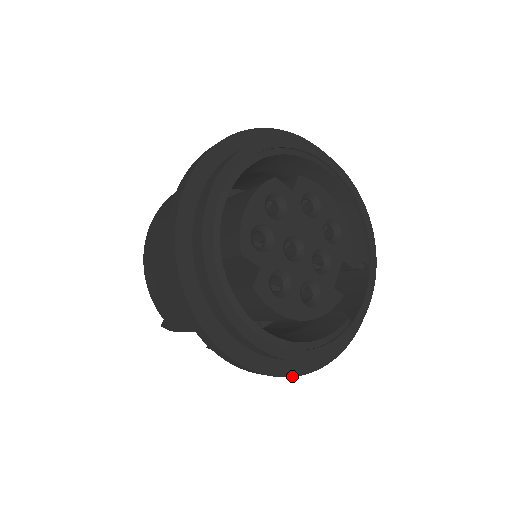
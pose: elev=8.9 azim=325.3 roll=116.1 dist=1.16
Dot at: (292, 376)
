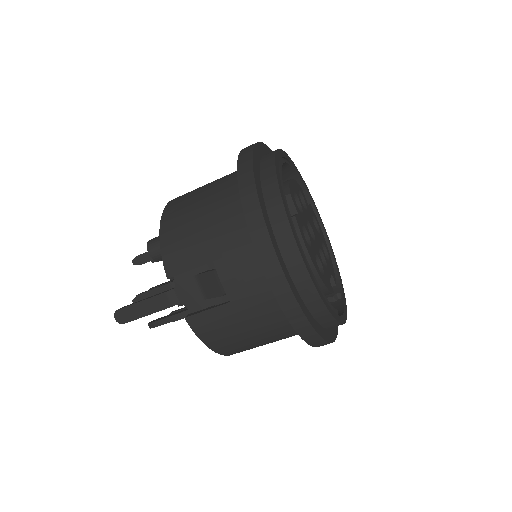
Dot at: (304, 313)
